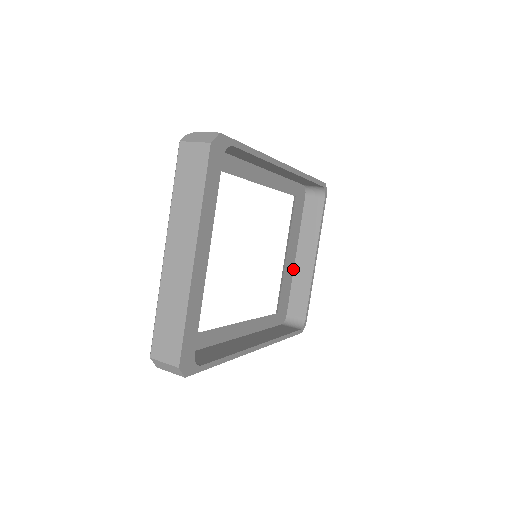
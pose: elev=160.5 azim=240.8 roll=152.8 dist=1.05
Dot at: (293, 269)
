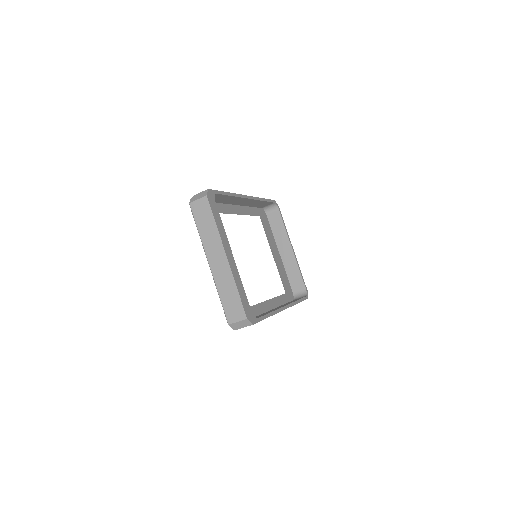
Dot at: (282, 263)
